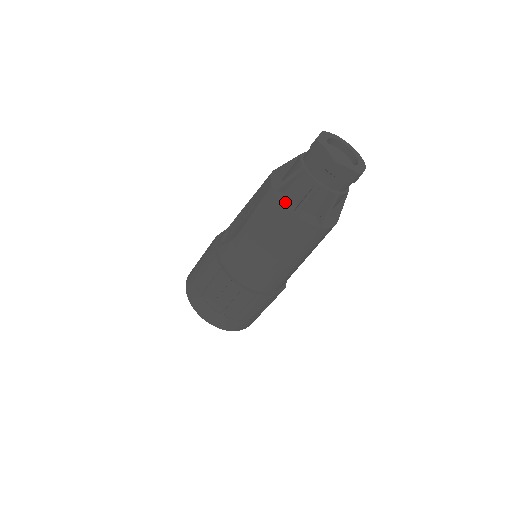
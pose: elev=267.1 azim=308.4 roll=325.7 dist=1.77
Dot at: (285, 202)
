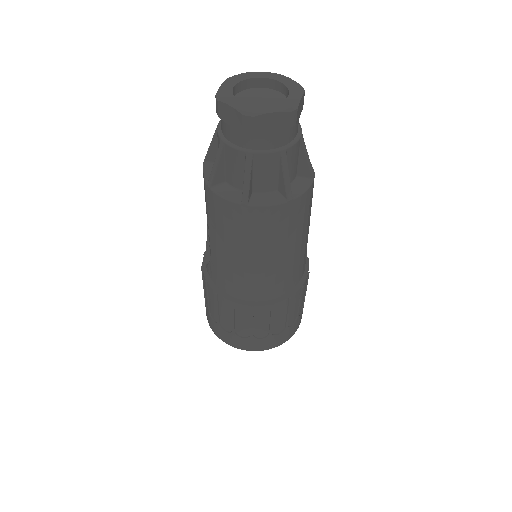
Dot at: (227, 195)
